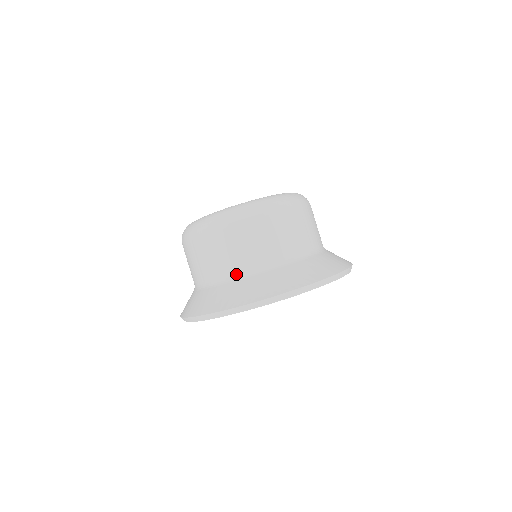
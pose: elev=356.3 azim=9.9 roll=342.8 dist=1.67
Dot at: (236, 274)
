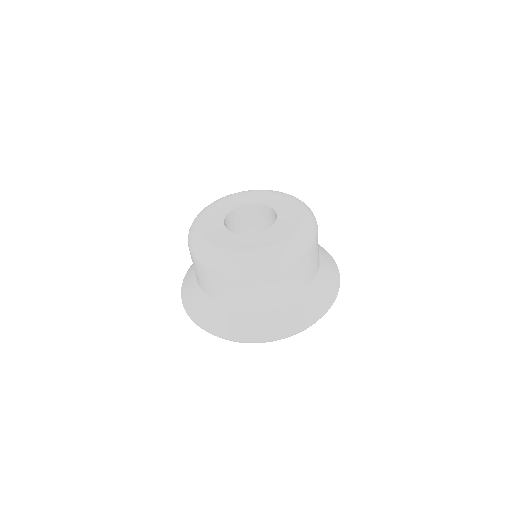
Dot at: (212, 298)
